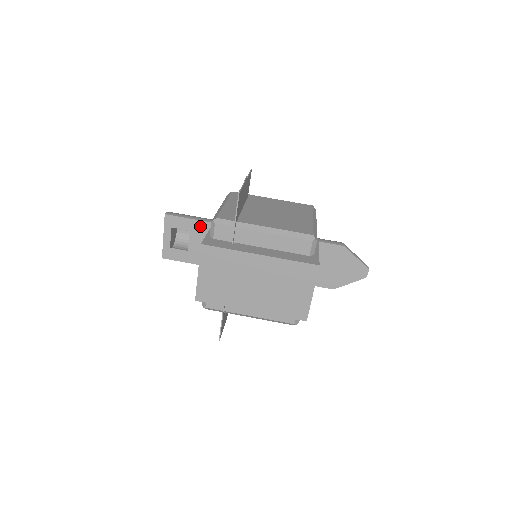
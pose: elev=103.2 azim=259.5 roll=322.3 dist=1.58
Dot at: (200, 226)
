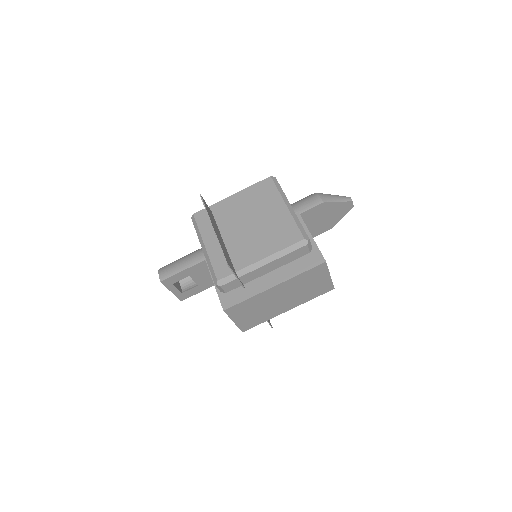
Dot at: (195, 269)
